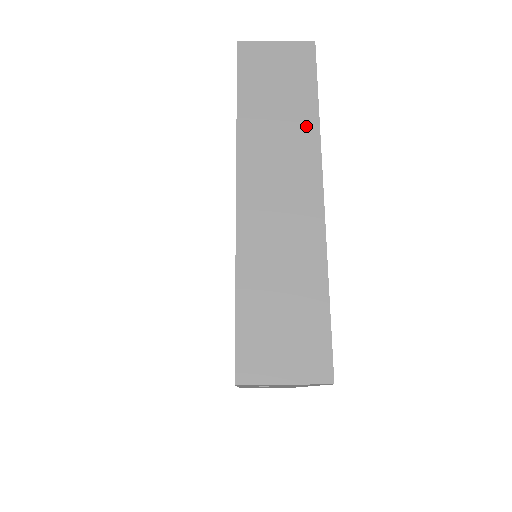
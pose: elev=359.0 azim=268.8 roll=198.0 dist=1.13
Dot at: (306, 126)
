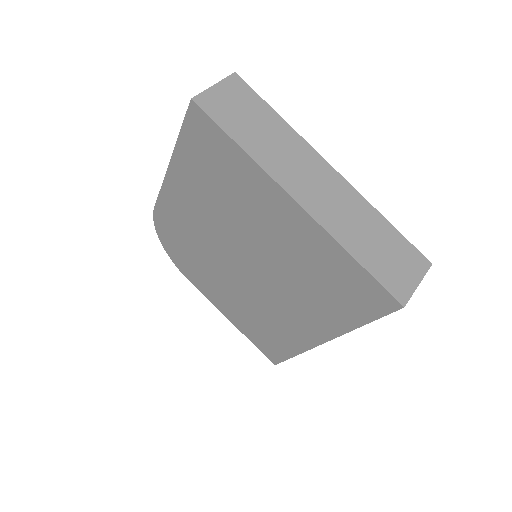
Dot at: (287, 133)
